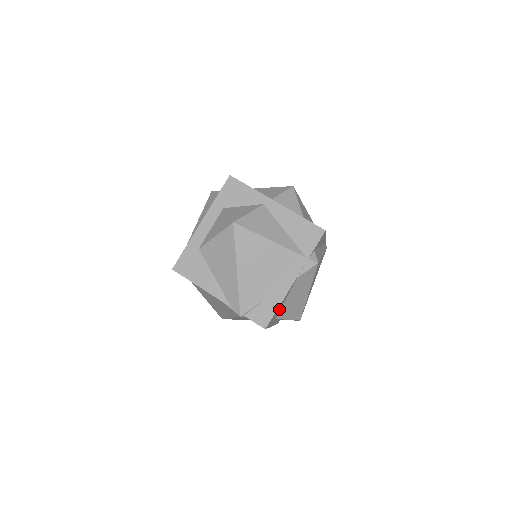
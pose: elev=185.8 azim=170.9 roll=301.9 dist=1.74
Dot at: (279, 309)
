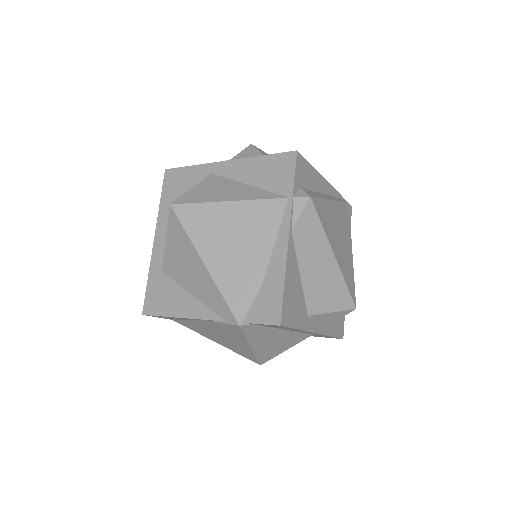
Dot at: (298, 294)
